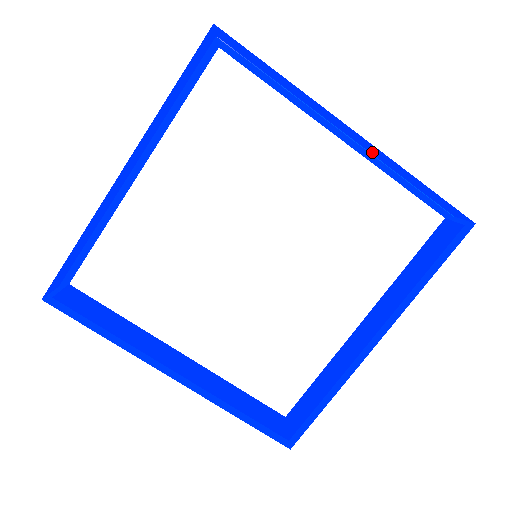
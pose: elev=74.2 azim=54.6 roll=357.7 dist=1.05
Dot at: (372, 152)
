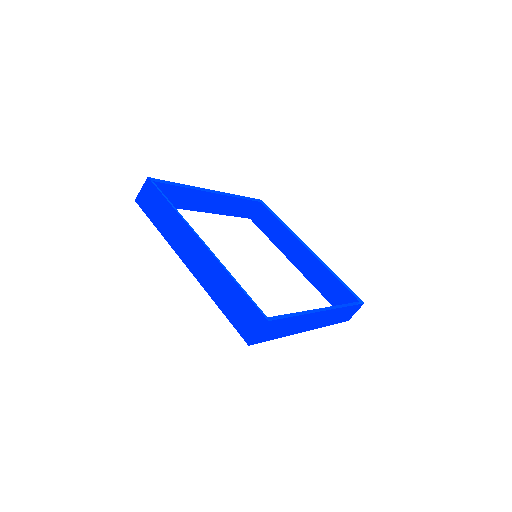
Dot at: occluded
